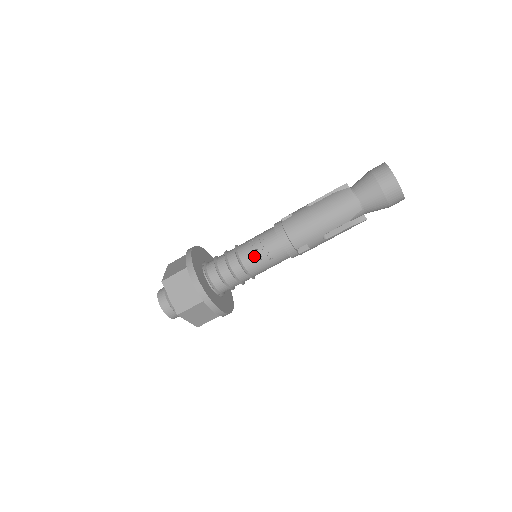
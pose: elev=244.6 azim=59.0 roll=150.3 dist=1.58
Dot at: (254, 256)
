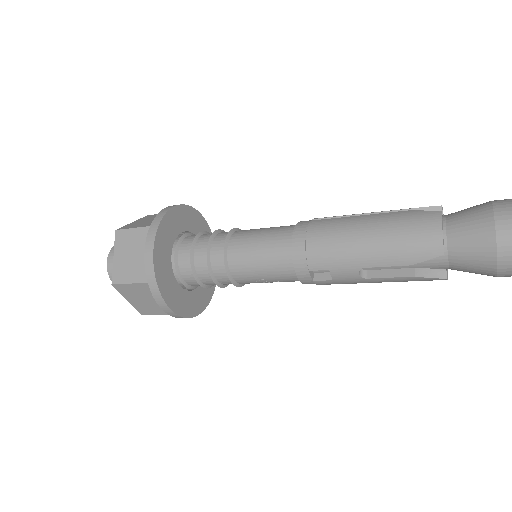
Dot at: occluded
